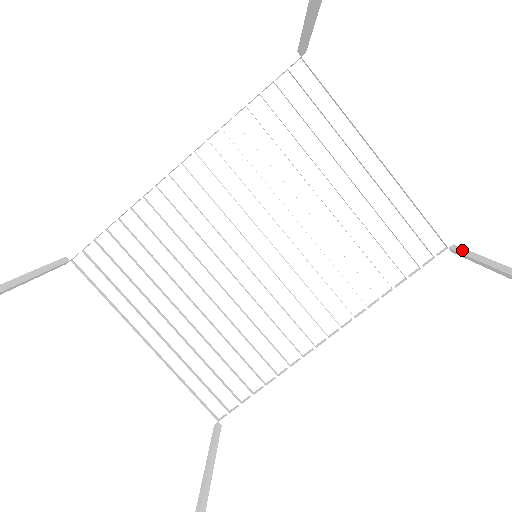
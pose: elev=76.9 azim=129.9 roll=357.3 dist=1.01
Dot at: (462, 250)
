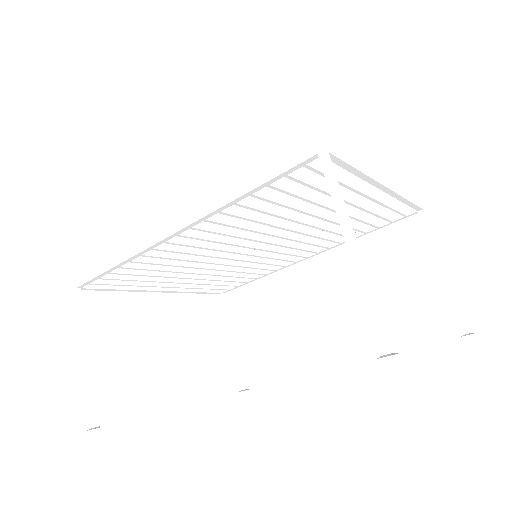
Dot at: (429, 231)
